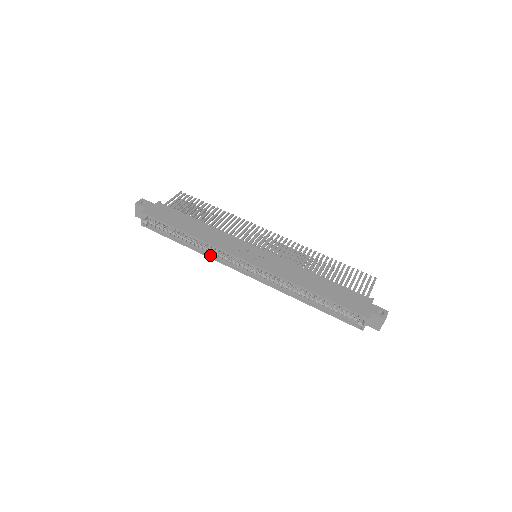
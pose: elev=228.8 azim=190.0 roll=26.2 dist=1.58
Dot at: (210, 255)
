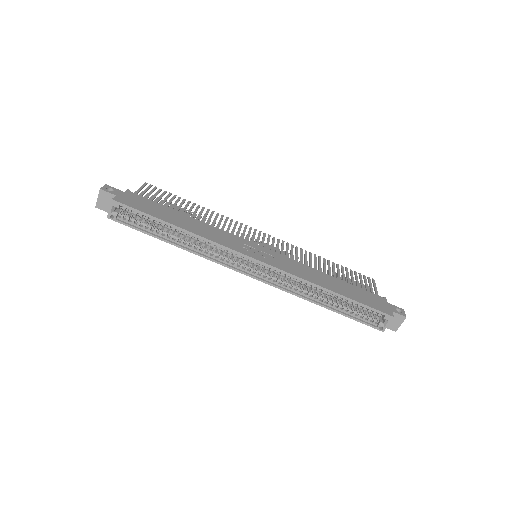
Dot at: (204, 255)
